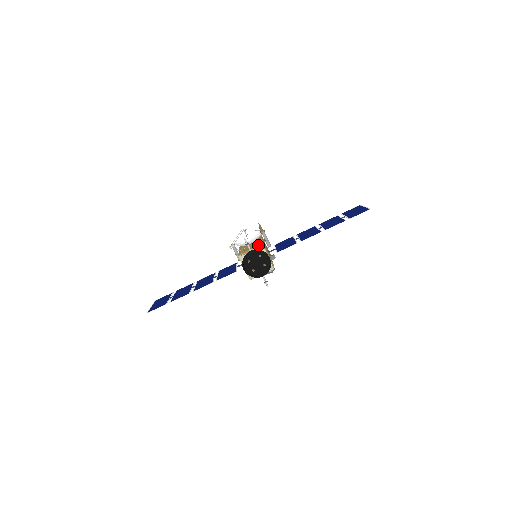
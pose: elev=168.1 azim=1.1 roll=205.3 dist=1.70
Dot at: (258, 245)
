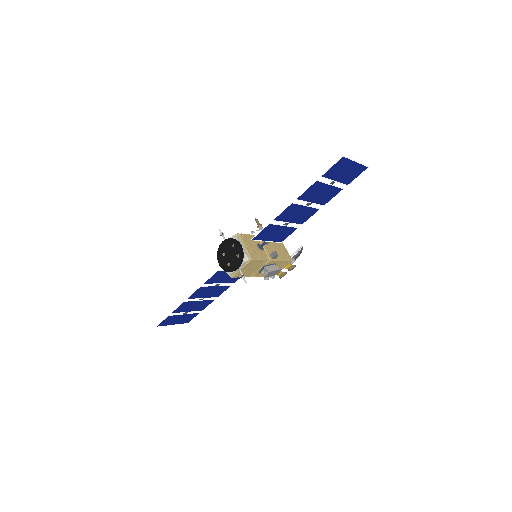
Dot at: occluded
